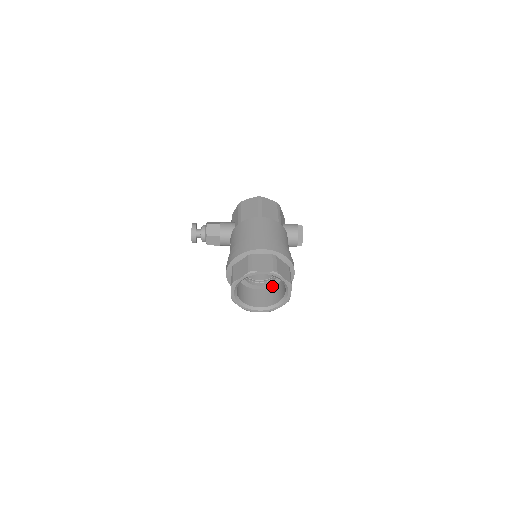
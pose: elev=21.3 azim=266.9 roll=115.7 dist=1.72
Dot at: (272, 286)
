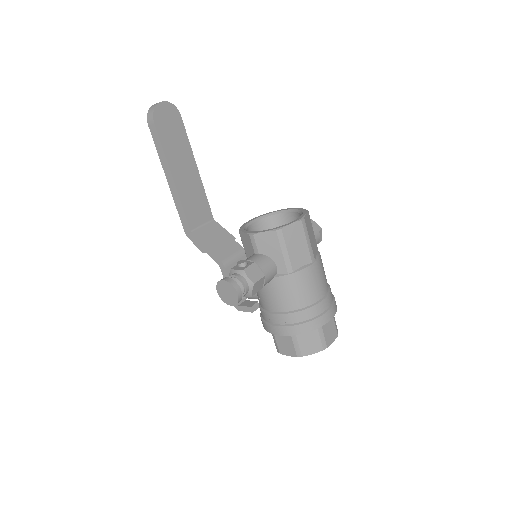
Dot at: occluded
